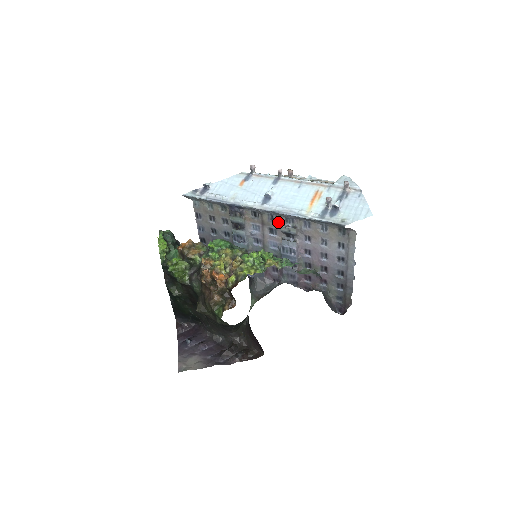
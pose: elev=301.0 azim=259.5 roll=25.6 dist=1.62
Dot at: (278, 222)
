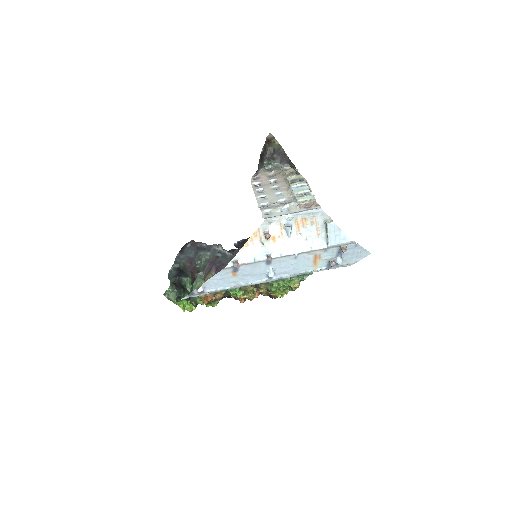
Dot at: occluded
